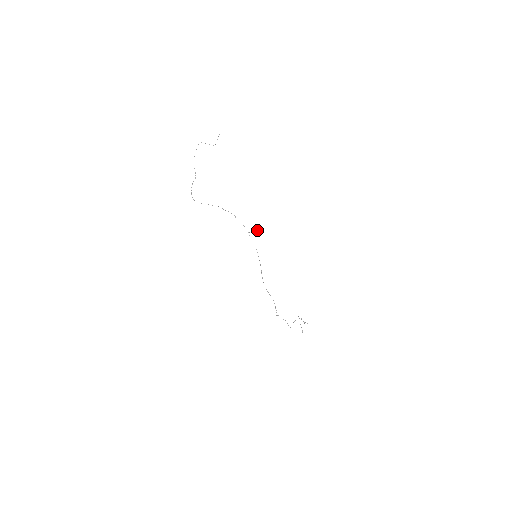
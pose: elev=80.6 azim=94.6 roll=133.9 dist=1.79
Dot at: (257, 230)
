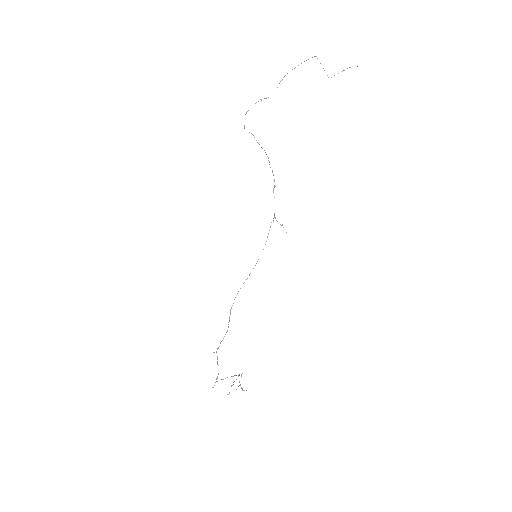
Dot at: occluded
